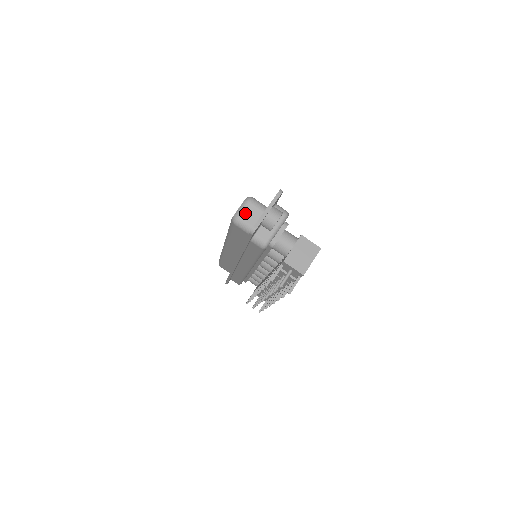
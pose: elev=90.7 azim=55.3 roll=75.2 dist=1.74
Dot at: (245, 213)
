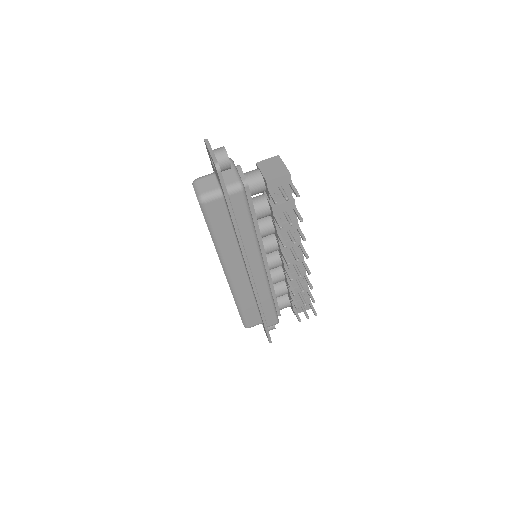
Dot at: (202, 187)
